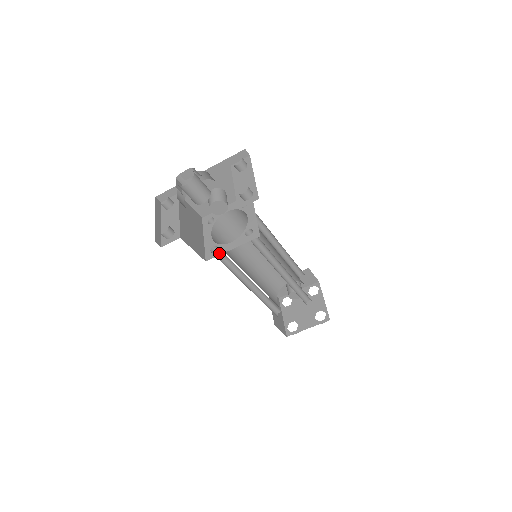
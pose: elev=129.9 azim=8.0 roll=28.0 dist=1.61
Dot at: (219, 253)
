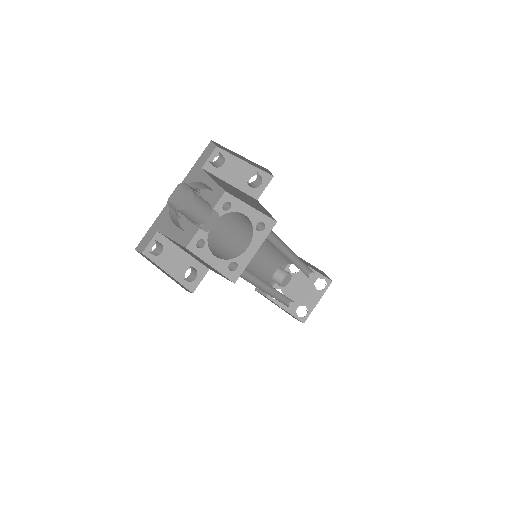
Dot at: (243, 266)
